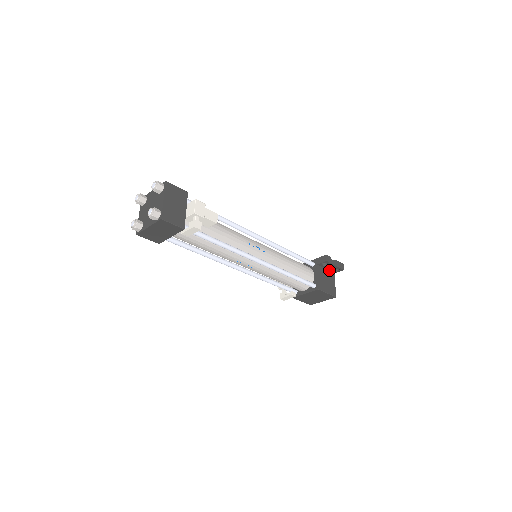
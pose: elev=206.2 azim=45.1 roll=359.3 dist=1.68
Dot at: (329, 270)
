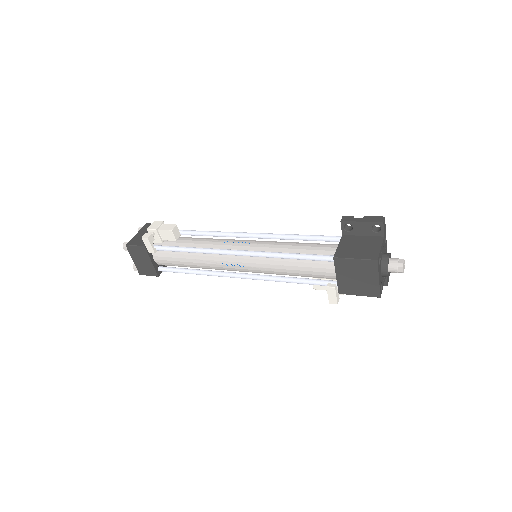
Dot at: (370, 235)
